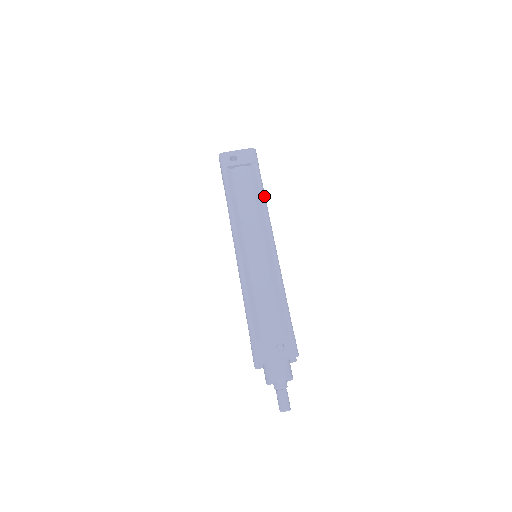
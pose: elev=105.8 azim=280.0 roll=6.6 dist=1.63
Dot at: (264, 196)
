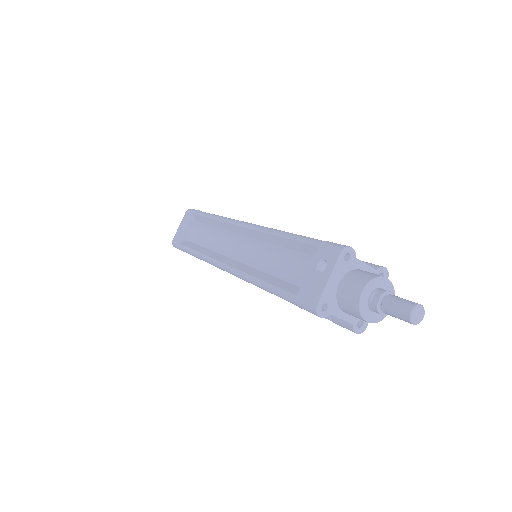
Dot at: (216, 216)
